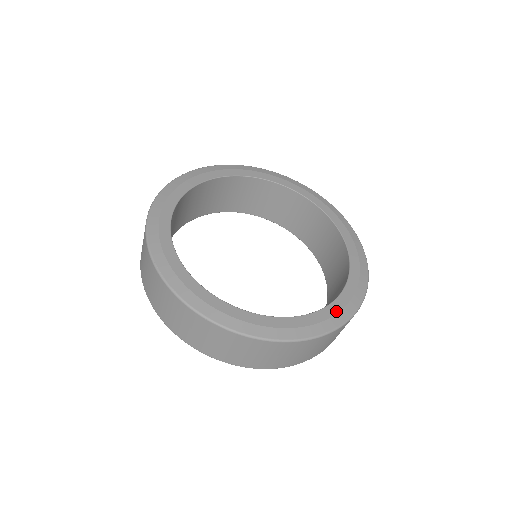
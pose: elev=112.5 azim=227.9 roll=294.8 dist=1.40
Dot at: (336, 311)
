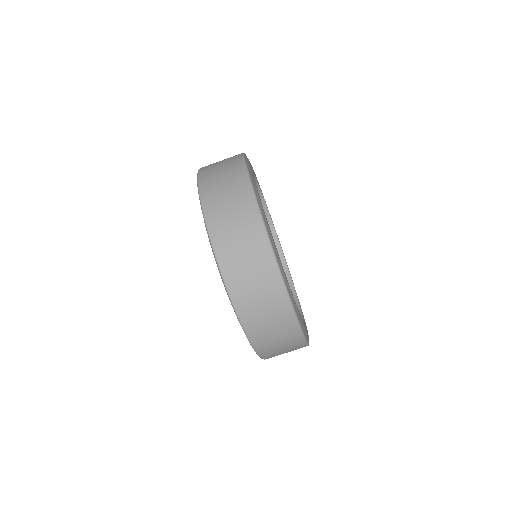
Dot at: occluded
